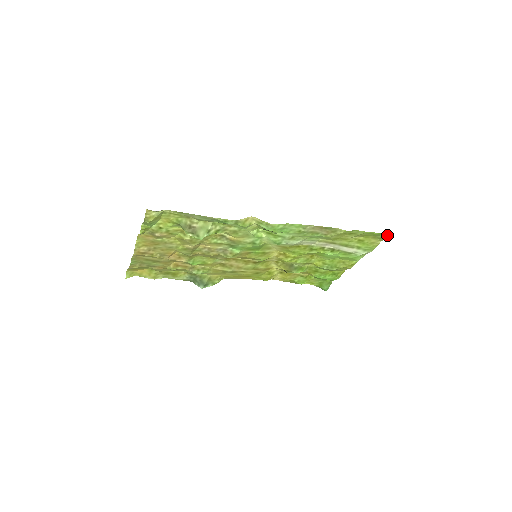
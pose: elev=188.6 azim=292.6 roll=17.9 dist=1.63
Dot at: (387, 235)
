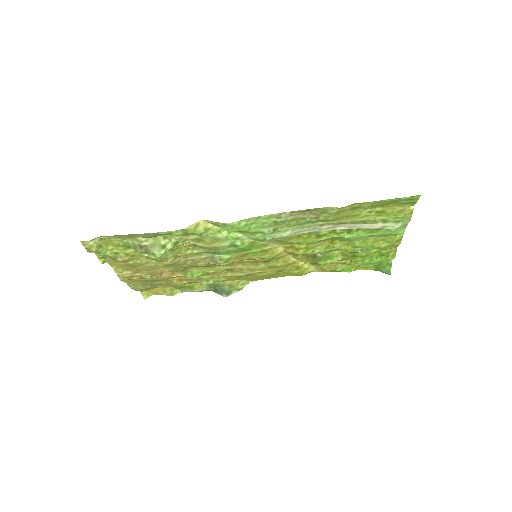
Dot at: (412, 198)
